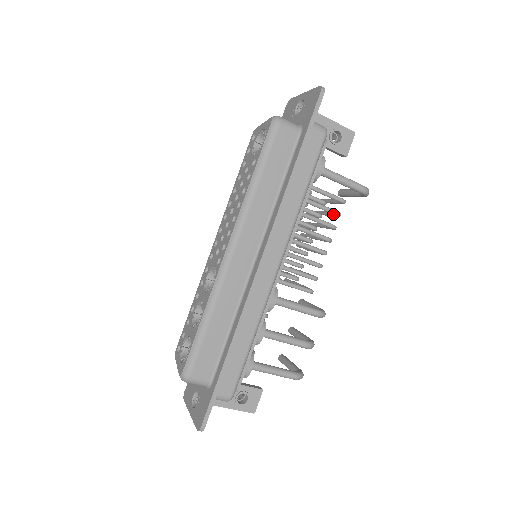
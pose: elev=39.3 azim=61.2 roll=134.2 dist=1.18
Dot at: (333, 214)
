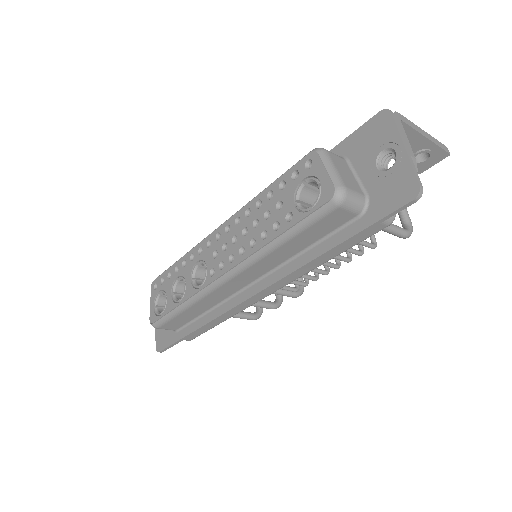
Dot at: occluded
